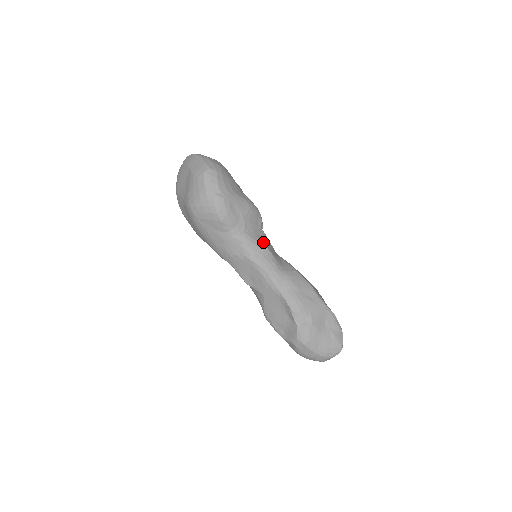
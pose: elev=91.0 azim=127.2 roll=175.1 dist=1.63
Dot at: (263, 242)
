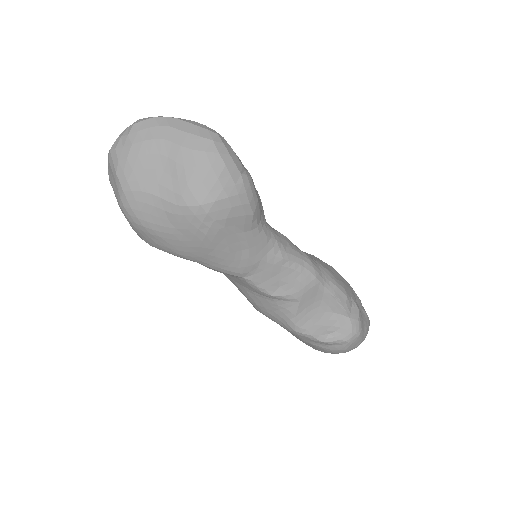
Dot at: occluded
